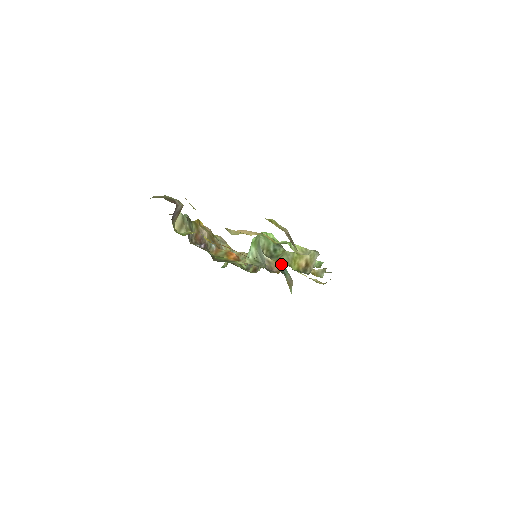
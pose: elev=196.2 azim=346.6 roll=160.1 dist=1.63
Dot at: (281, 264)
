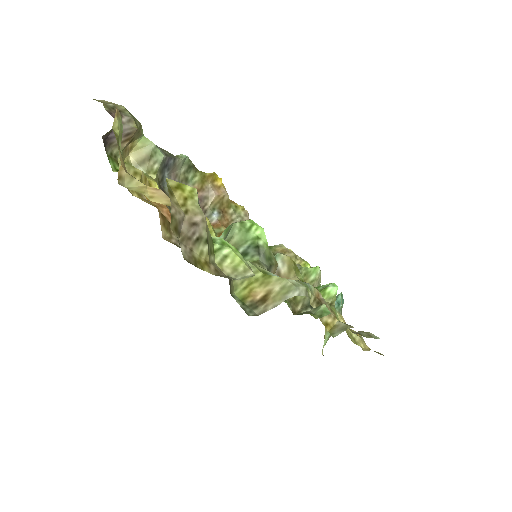
Dot at: occluded
